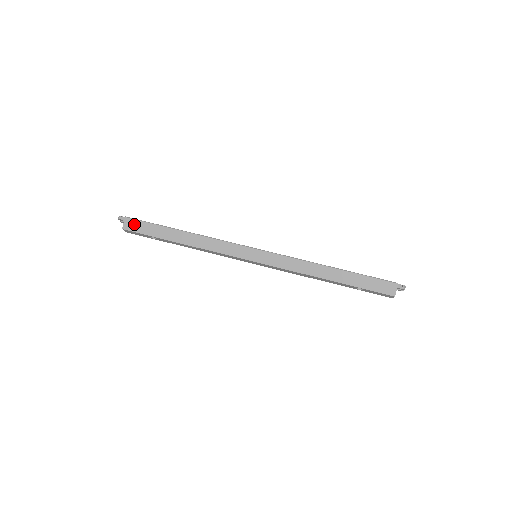
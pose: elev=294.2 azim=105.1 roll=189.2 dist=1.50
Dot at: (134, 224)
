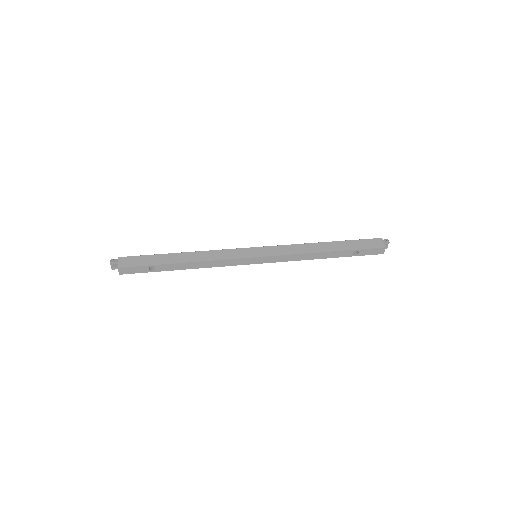
Dot at: (129, 260)
